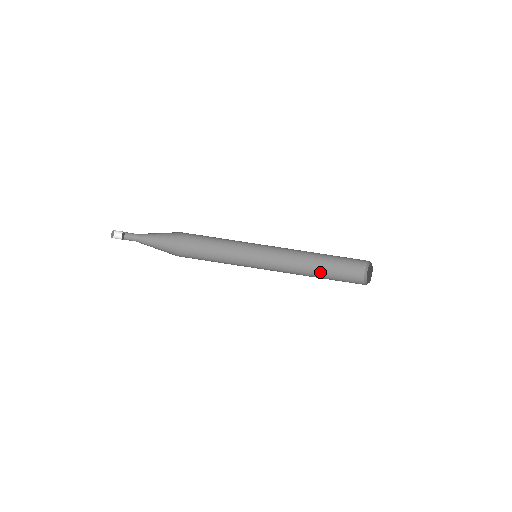
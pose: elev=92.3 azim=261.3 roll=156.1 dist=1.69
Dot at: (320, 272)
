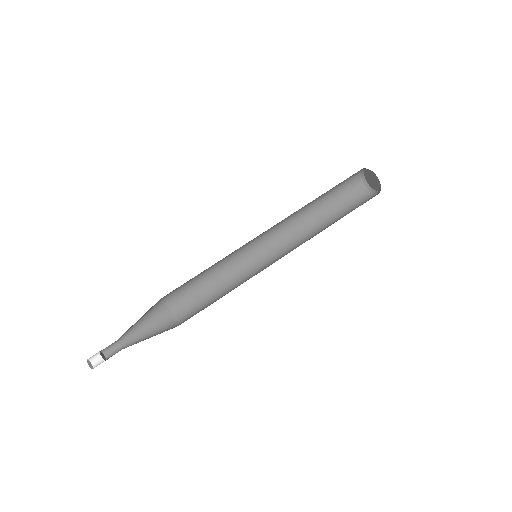
Dot at: occluded
